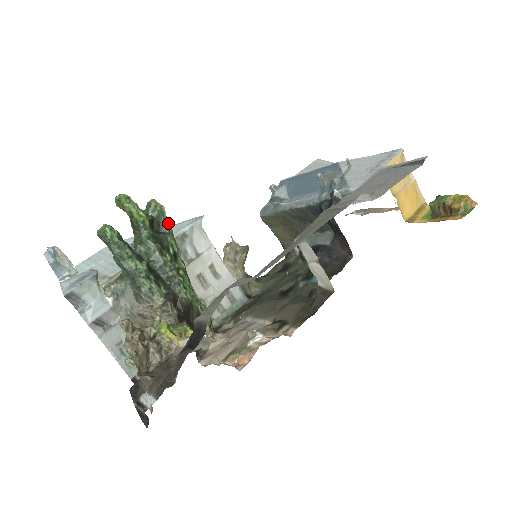
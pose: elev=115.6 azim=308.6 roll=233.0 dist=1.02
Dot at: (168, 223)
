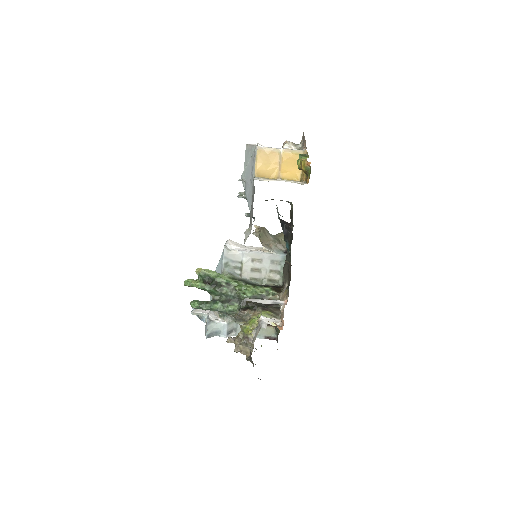
Dot at: (212, 272)
